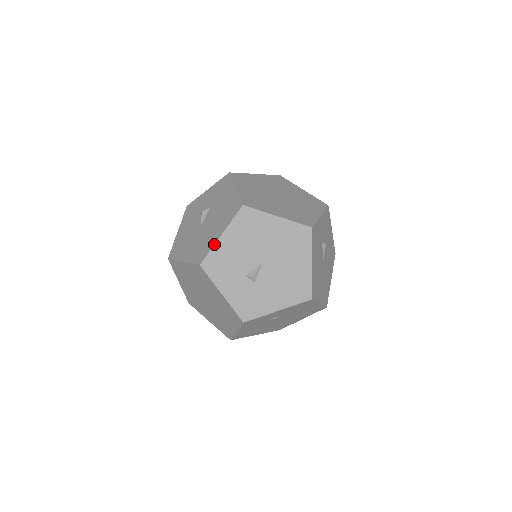
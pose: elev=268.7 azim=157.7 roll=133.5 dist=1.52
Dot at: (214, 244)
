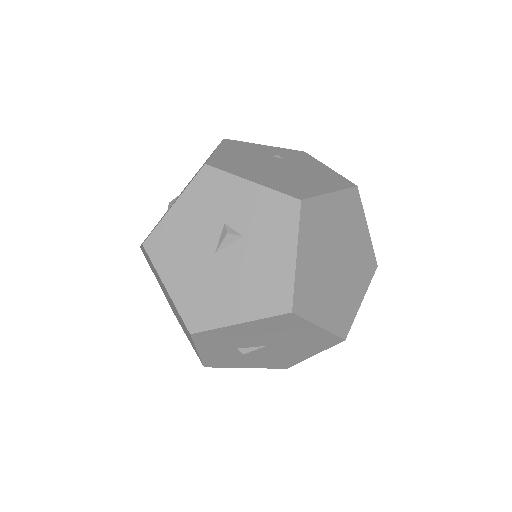
Dot at: (223, 327)
